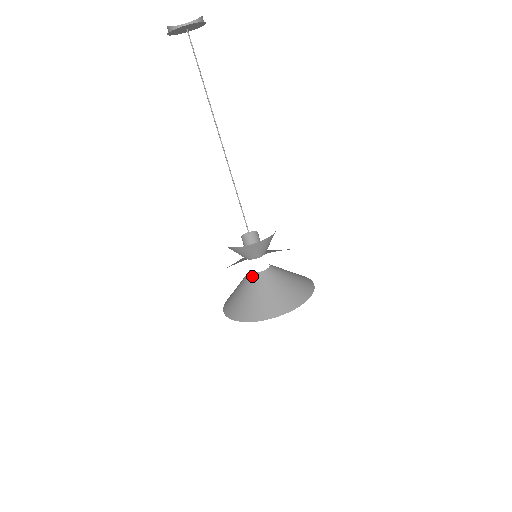
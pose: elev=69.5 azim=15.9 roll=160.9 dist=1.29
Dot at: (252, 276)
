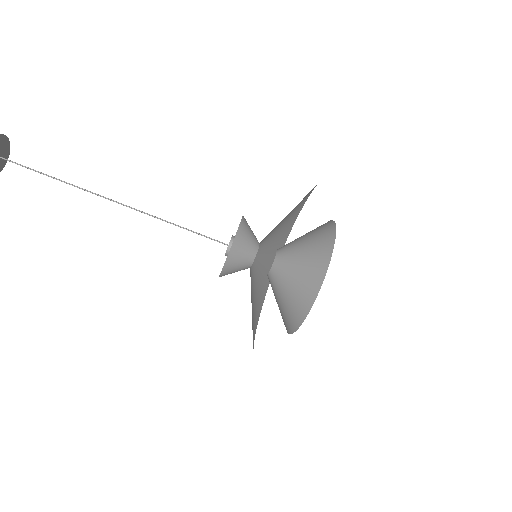
Dot at: (273, 271)
